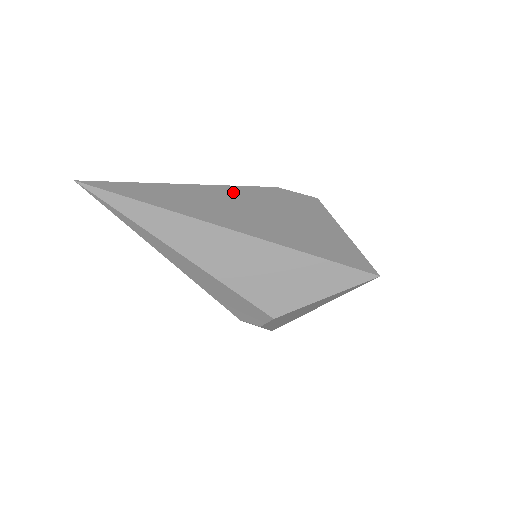
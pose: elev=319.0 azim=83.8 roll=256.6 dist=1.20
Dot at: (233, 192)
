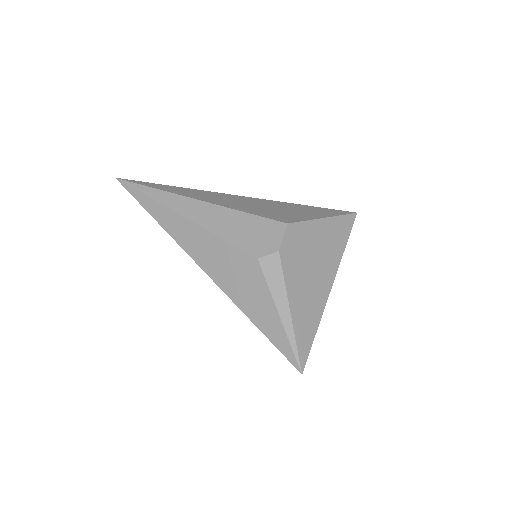
Dot at: occluded
